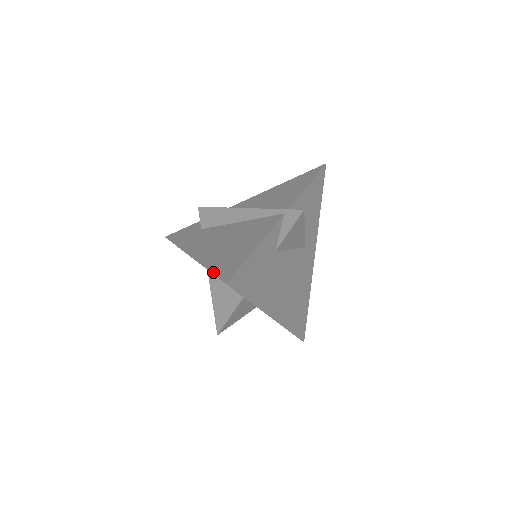
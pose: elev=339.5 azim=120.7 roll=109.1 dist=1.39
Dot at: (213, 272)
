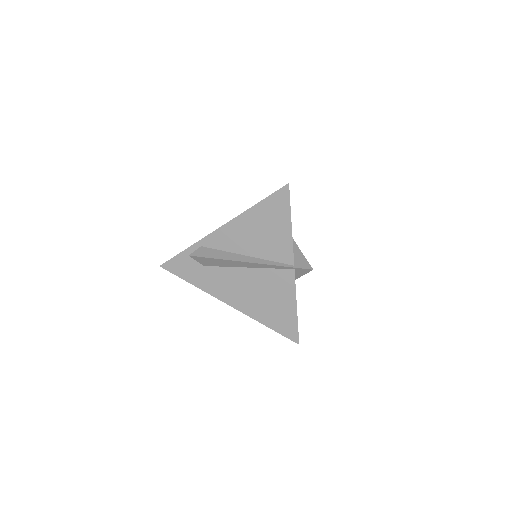
Dot at: (277, 332)
